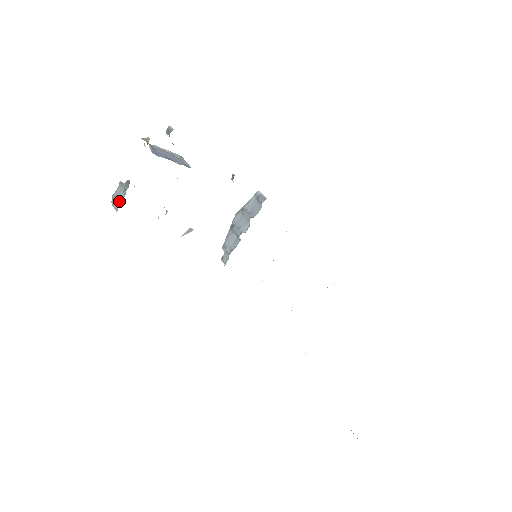
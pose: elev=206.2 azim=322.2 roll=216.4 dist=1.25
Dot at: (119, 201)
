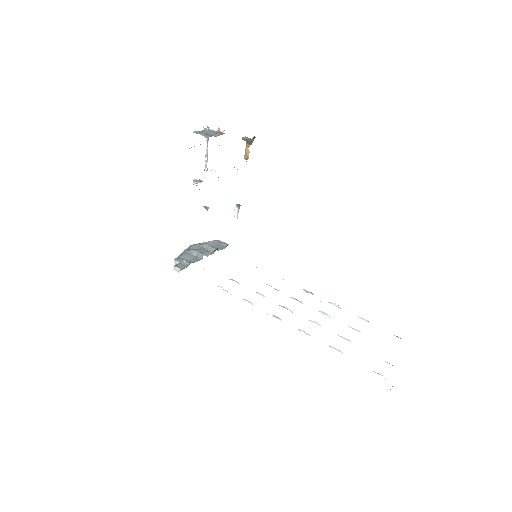
Dot at: (211, 135)
